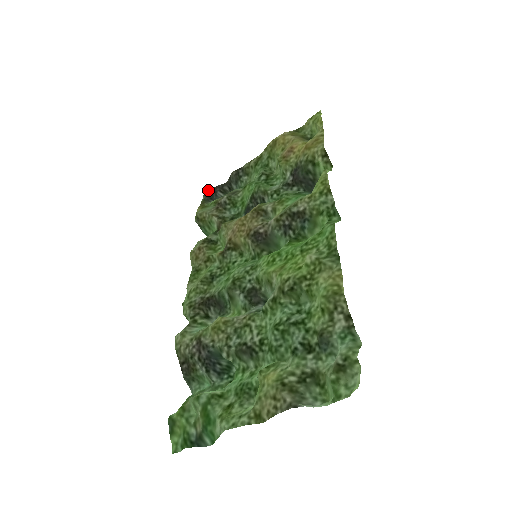
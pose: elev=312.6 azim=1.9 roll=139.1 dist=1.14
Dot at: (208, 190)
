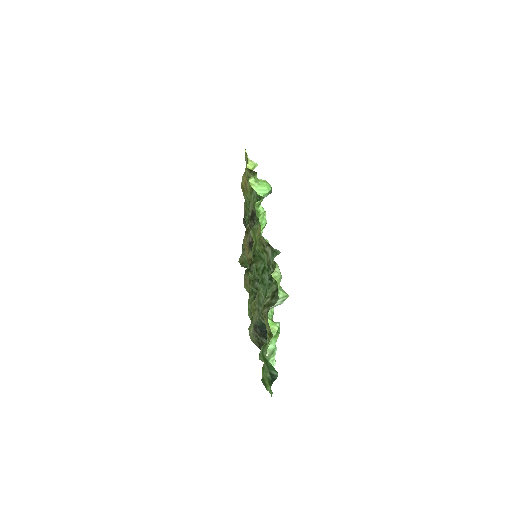
Dot at: (242, 244)
